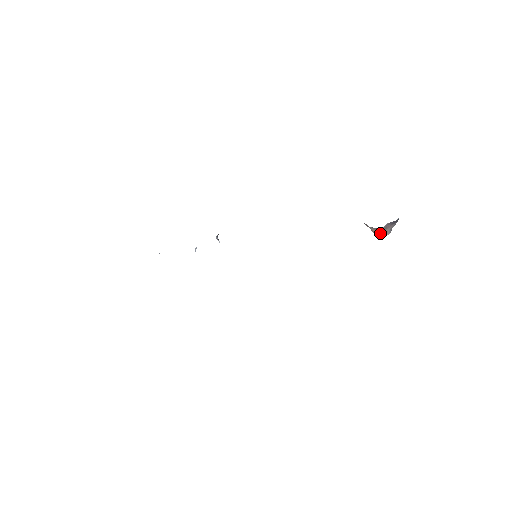
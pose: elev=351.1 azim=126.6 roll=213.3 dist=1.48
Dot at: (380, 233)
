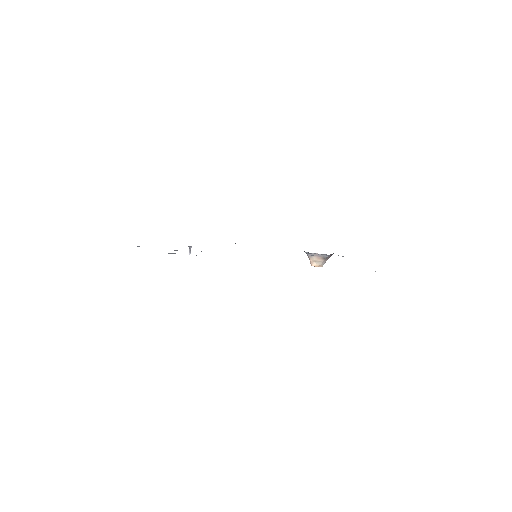
Dot at: (320, 263)
